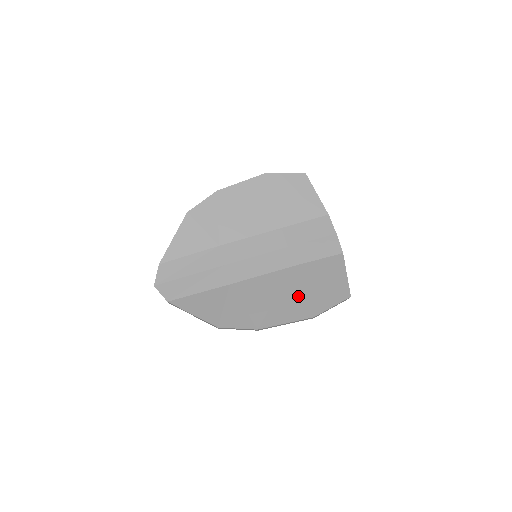
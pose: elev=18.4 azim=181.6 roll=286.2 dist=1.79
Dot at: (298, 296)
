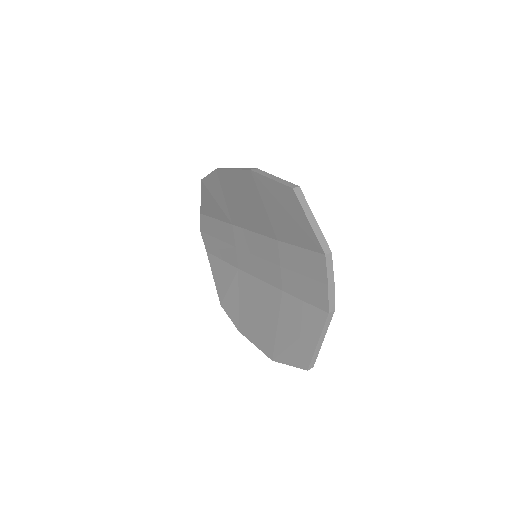
Dot at: (271, 328)
